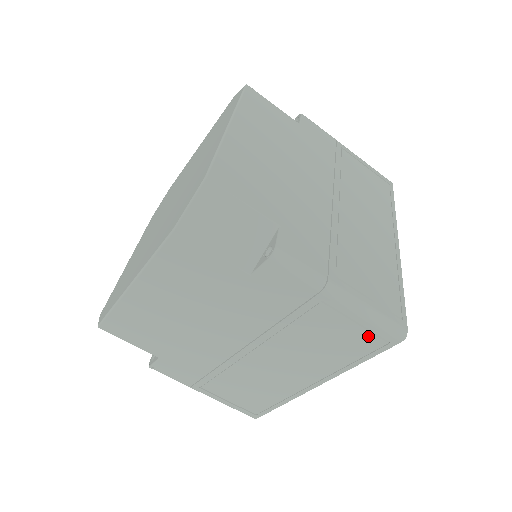
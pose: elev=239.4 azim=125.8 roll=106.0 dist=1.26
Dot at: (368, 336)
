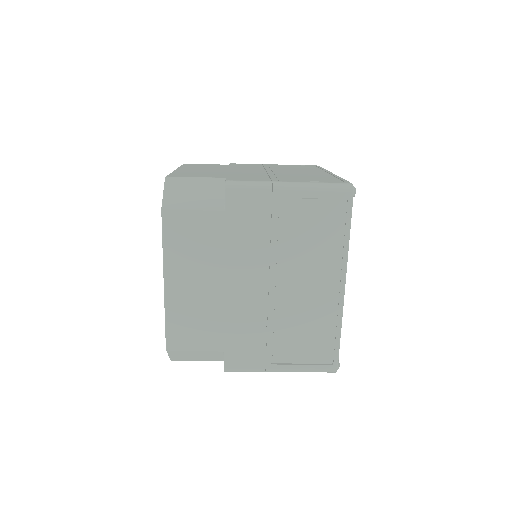
Dot at: occluded
